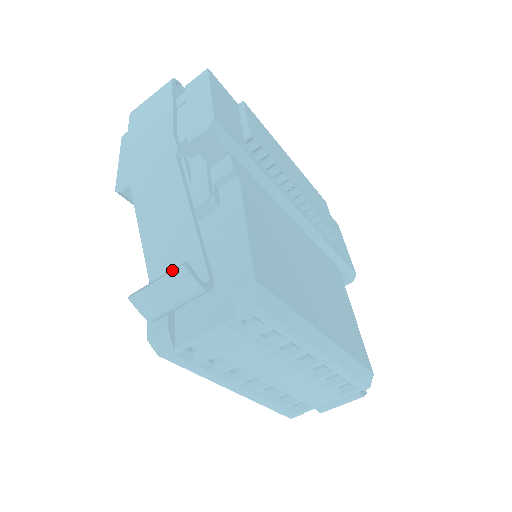
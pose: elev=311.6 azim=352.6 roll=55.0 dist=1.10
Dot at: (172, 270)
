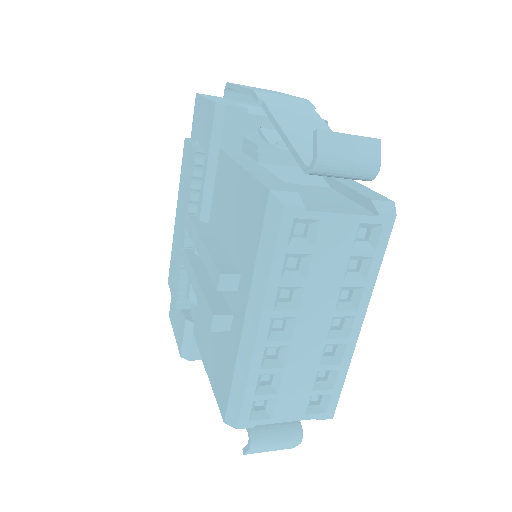
Dot at: (365, 138)
